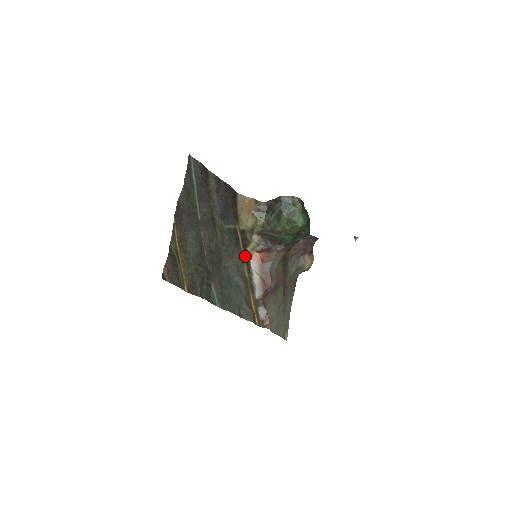
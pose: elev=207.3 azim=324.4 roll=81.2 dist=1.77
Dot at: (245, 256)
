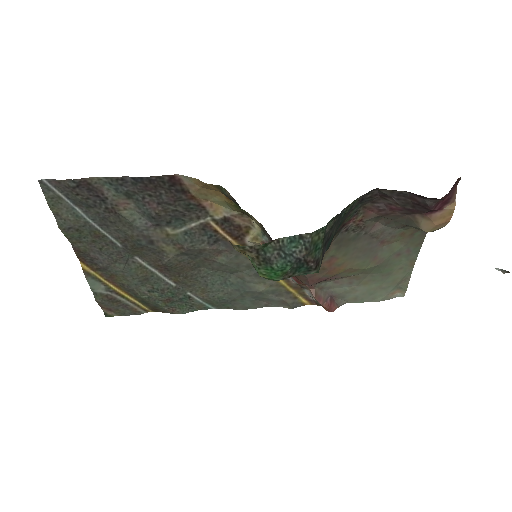
Dot at: occluded
